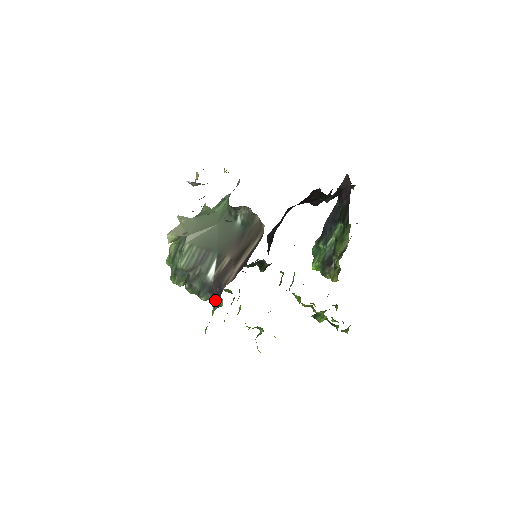
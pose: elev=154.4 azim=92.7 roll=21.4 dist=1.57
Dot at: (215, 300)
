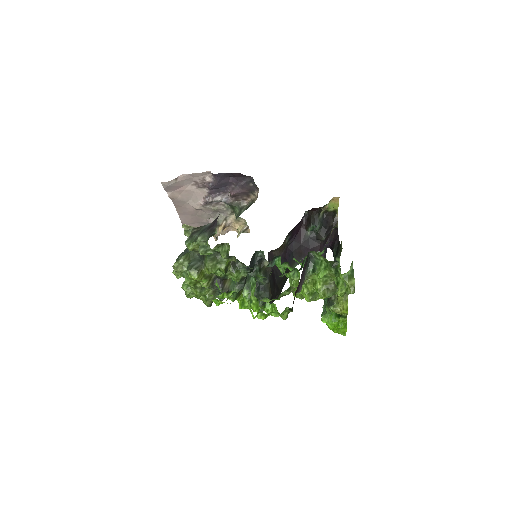
Dot at: (211, 235)
